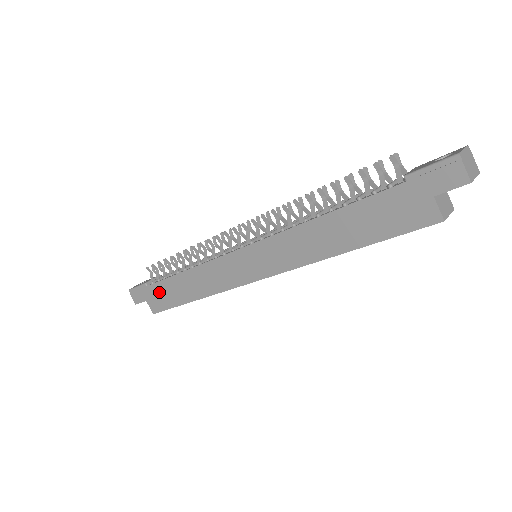
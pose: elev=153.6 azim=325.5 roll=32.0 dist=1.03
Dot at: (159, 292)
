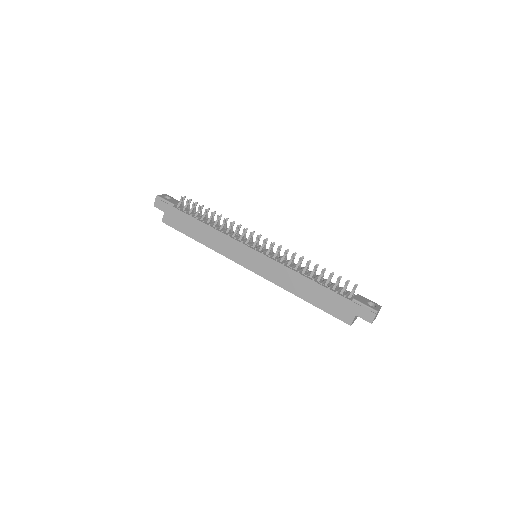
Dot at: (179, 217)
